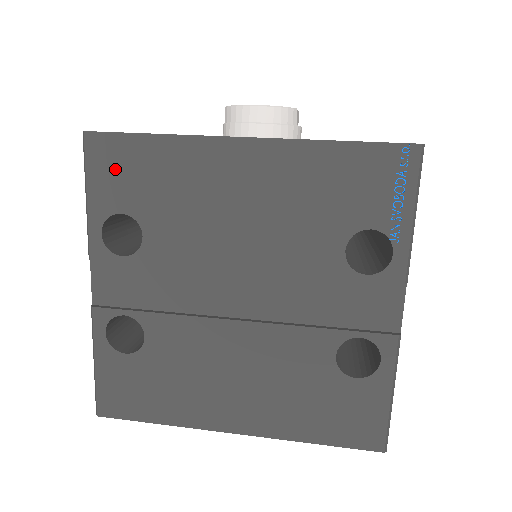
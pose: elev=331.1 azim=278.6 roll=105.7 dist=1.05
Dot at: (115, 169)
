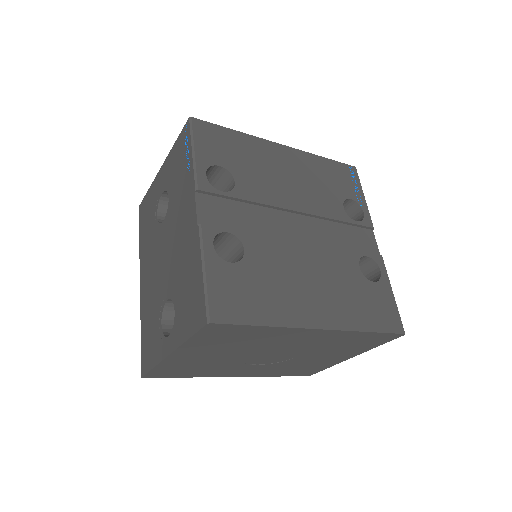
Dot at: (213, 141)
